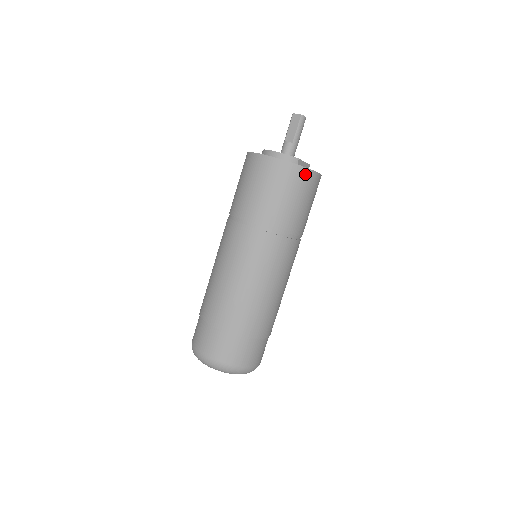
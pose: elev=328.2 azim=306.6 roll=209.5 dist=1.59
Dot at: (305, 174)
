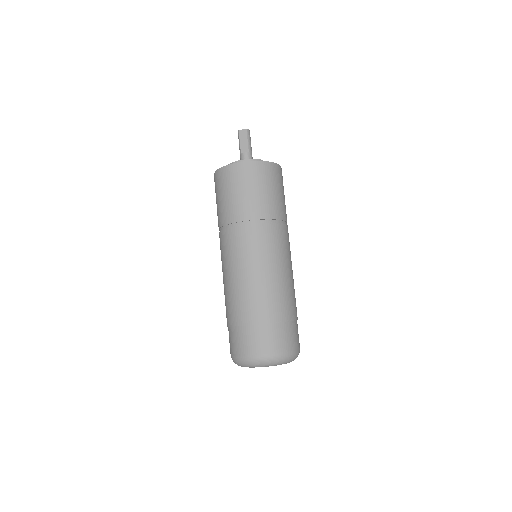
Dot at: (275, 168)
